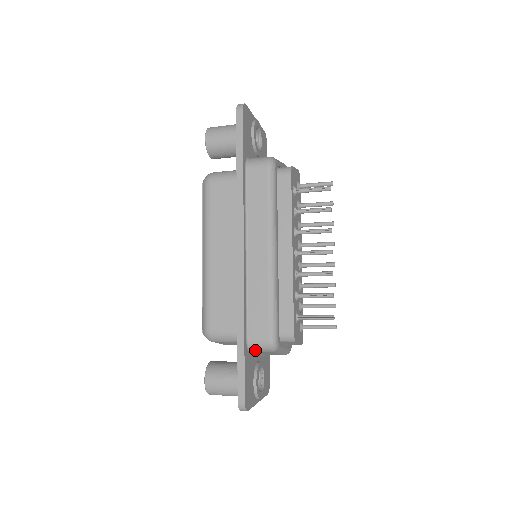
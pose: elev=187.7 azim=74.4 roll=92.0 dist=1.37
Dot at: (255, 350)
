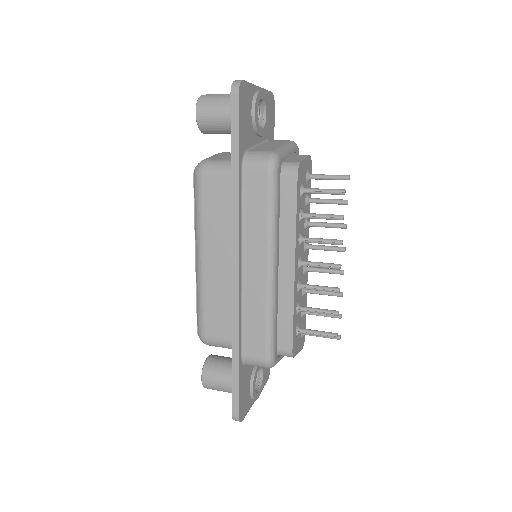
Dot at: occluded
